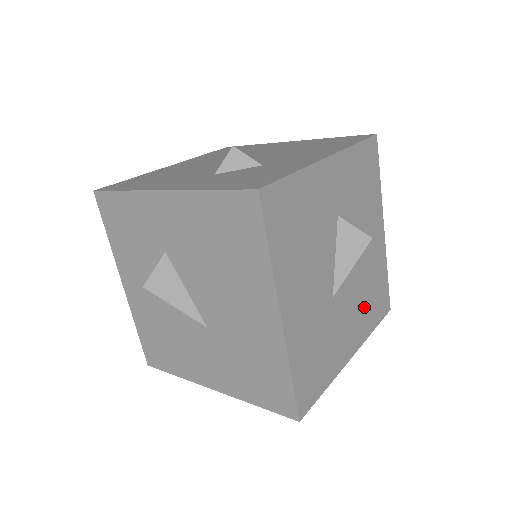
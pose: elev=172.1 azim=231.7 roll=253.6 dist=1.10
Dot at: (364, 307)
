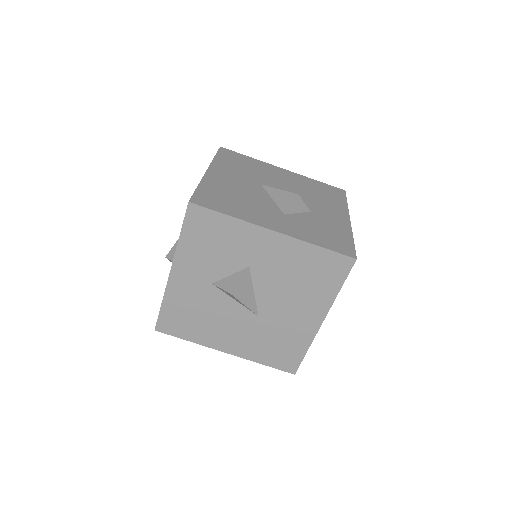
Dot at: (306, 291)
